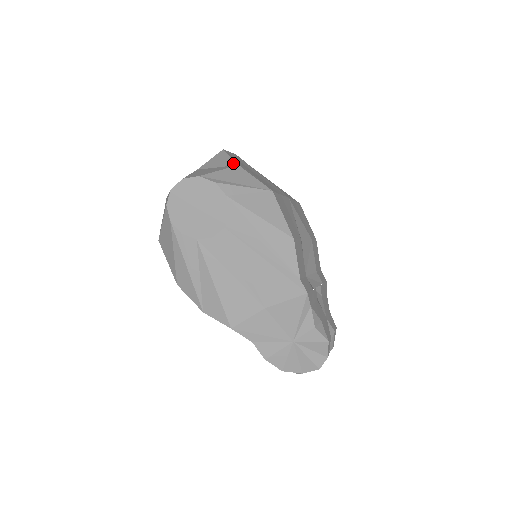
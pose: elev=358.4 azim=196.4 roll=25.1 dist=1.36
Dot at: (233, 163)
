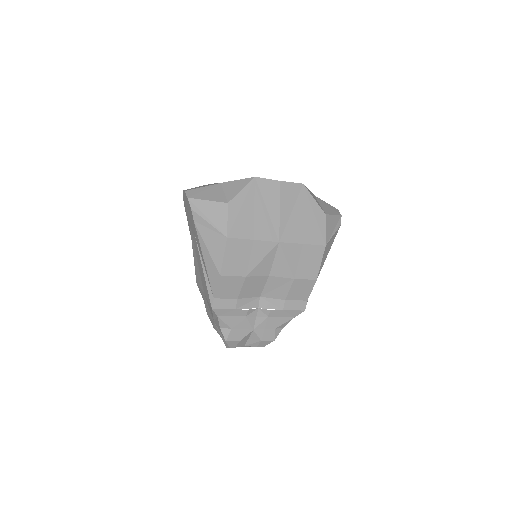
Dot at: (230, 198)
